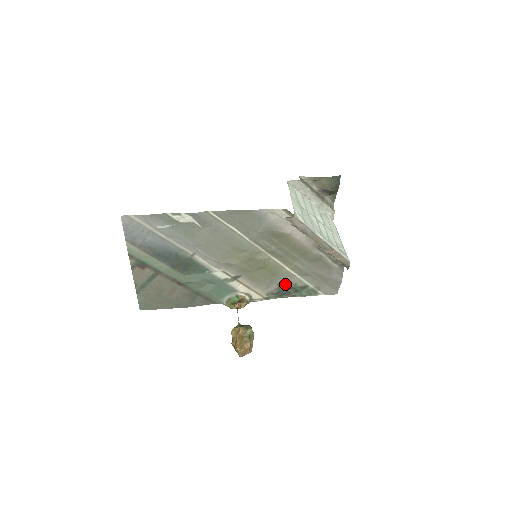
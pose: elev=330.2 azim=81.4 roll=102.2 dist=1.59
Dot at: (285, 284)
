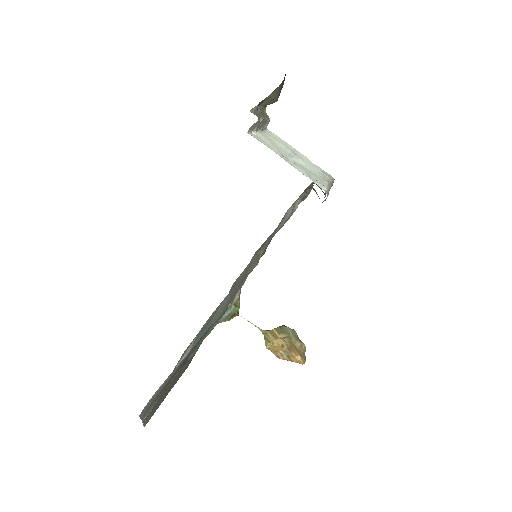
Dot at: occluded
